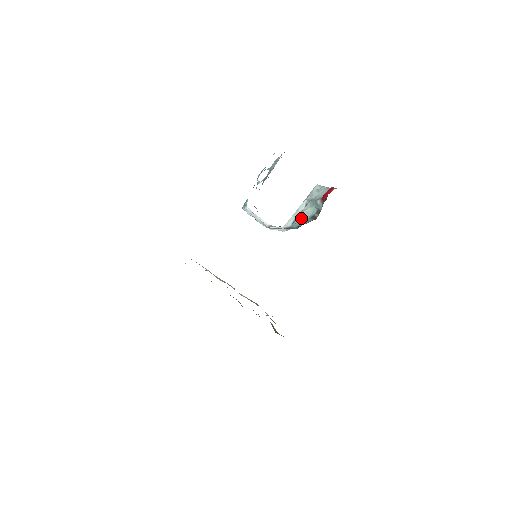
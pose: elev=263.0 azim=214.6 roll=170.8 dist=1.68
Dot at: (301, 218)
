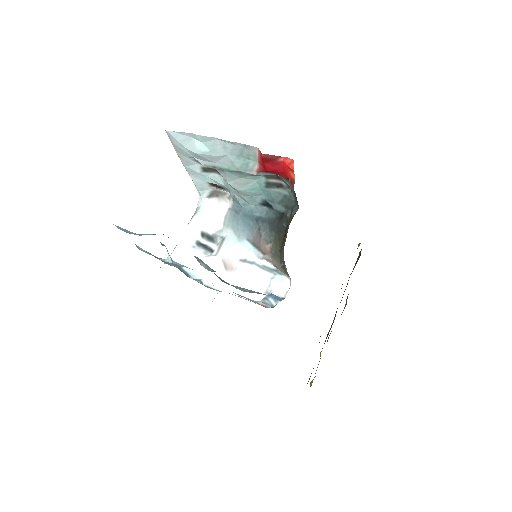
Dot at: (247, 194)
